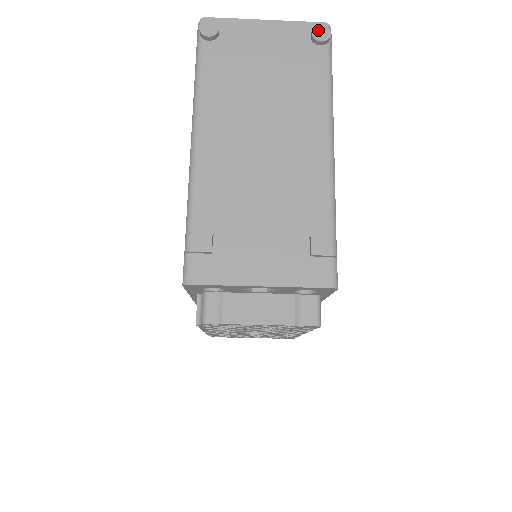
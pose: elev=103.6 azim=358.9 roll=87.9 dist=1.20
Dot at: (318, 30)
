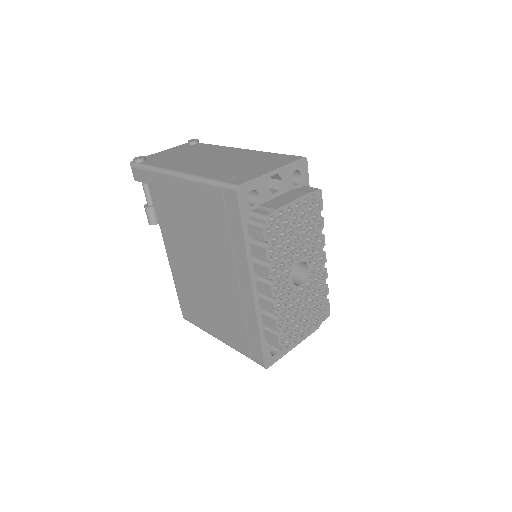
Dot at: (190, 141)
